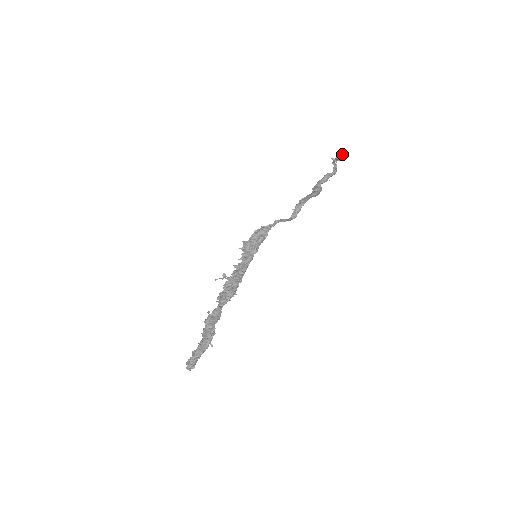
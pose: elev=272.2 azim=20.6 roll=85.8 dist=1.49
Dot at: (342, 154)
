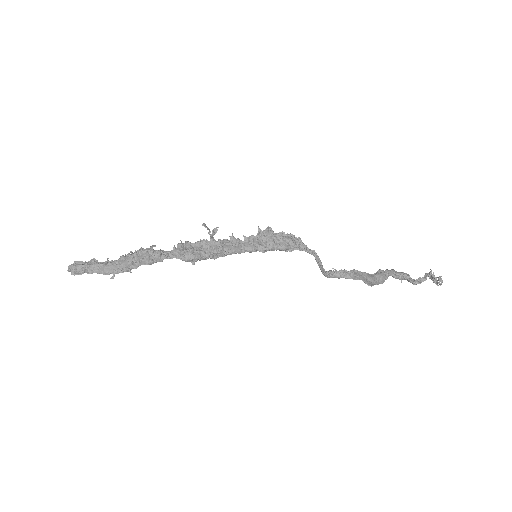
Dot at: (442, 281)
